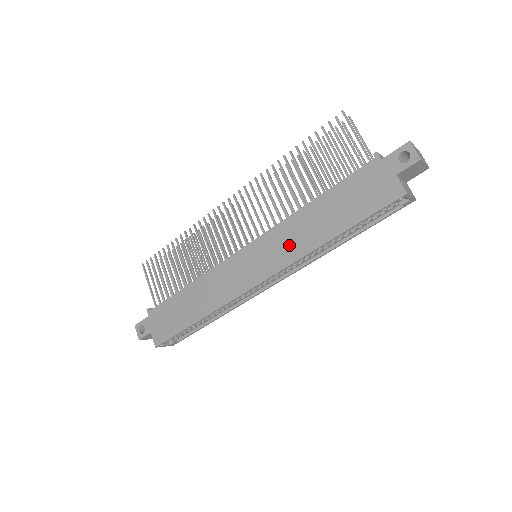
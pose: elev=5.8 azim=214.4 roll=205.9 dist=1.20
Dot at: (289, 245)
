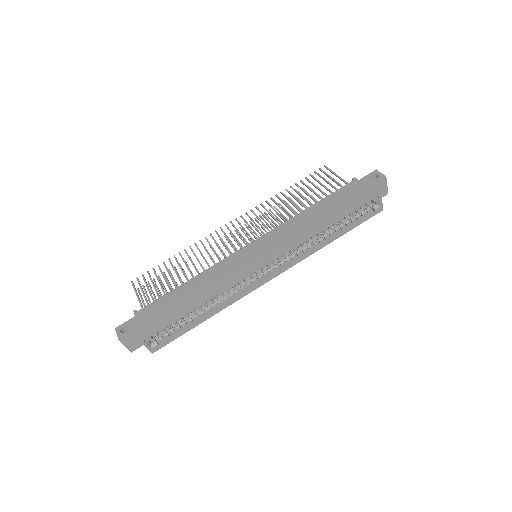
Dot at: (291, 235)
